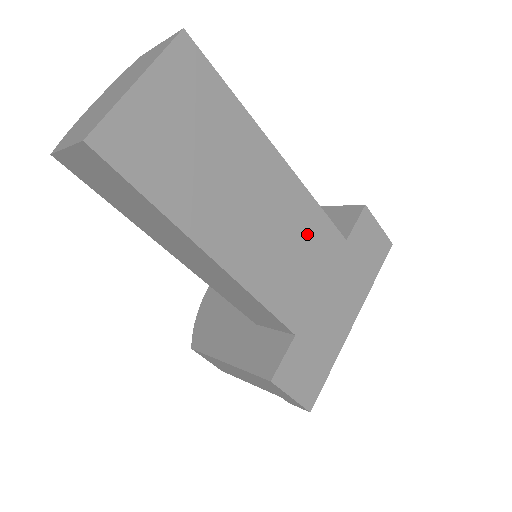
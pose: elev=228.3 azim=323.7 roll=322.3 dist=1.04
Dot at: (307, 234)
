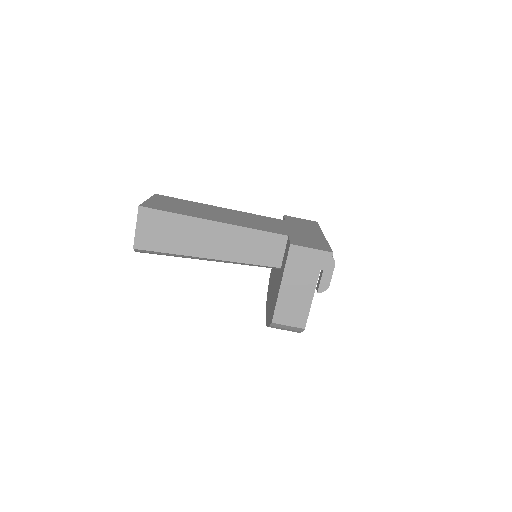
Dot at: (259, 219)
